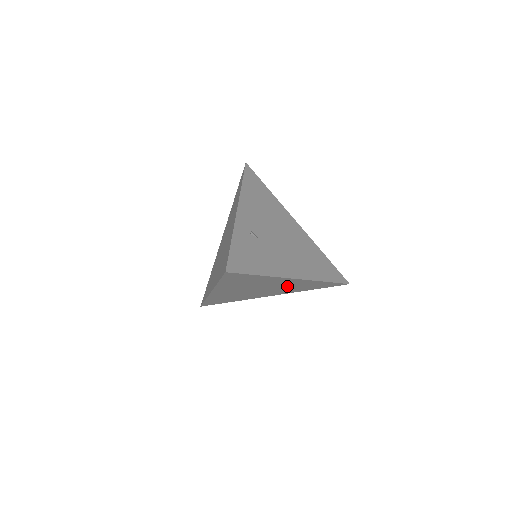
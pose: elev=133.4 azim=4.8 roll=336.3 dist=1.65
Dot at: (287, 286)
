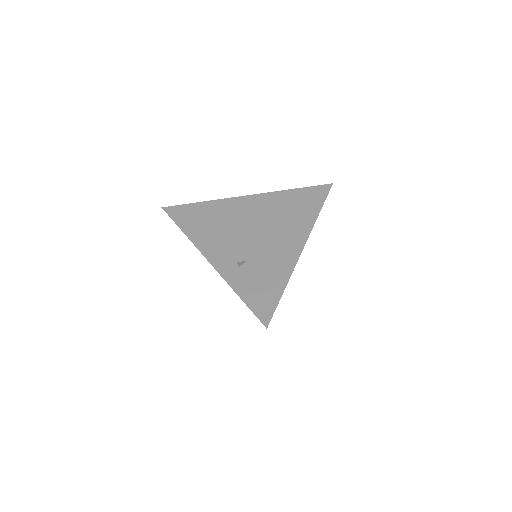
Dot at: occluded
